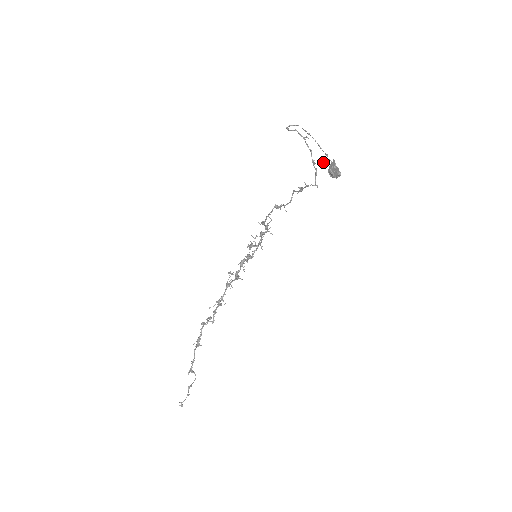
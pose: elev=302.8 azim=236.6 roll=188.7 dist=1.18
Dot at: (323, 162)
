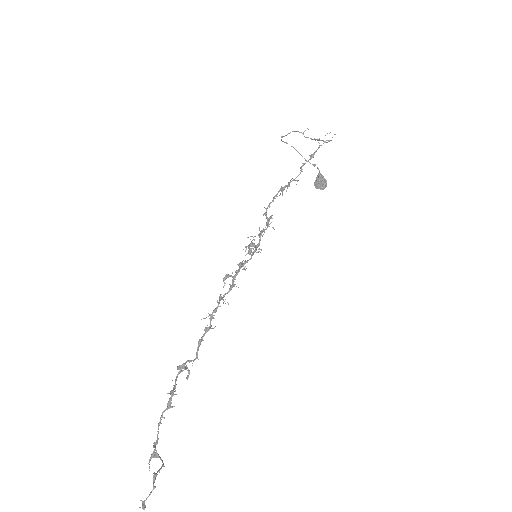
Dot at: occluded
